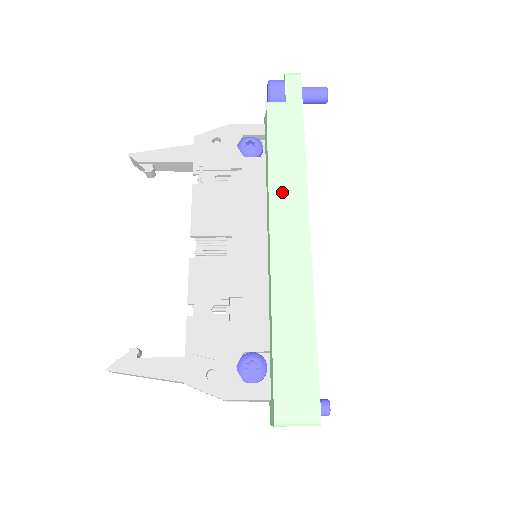
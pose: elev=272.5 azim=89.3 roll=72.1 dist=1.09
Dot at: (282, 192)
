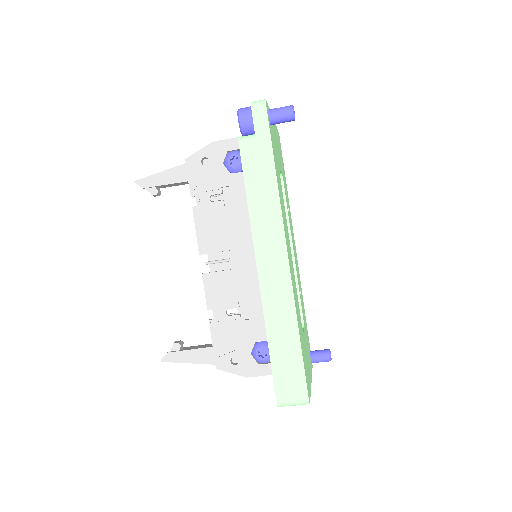
Dot at: (262, 229)
